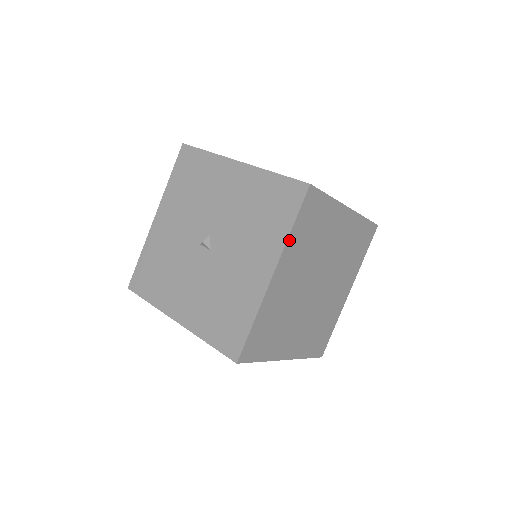
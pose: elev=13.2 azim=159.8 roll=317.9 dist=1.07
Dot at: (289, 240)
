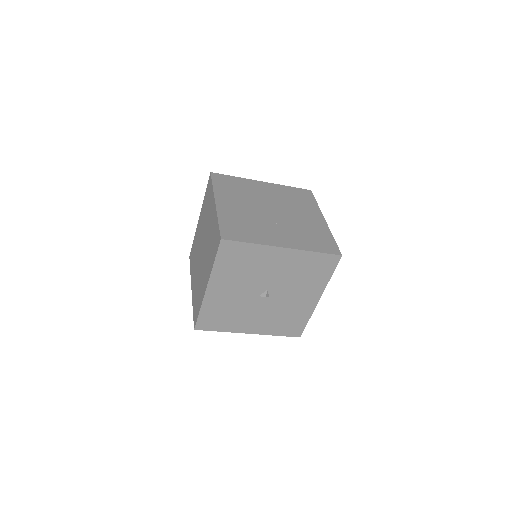
Dot at: (327, 281)
